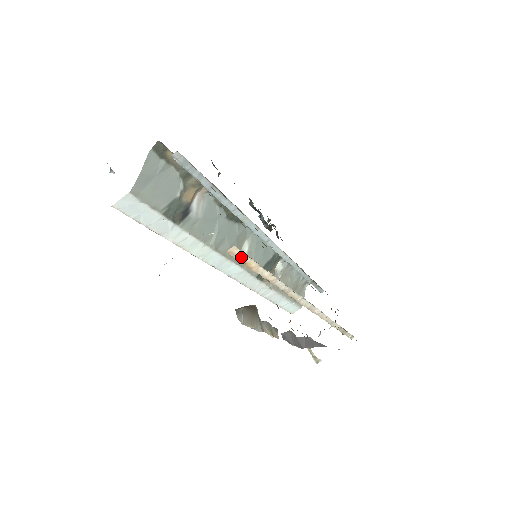
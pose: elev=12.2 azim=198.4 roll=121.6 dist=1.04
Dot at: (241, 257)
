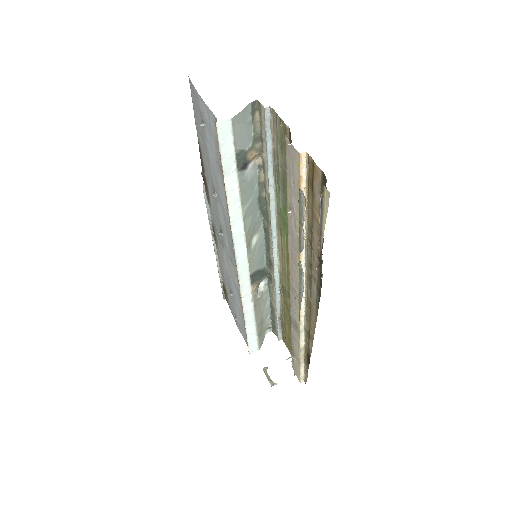
Dot at: (302, 169)
